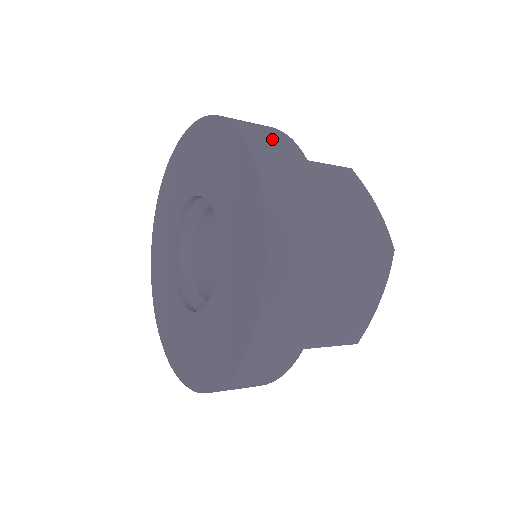
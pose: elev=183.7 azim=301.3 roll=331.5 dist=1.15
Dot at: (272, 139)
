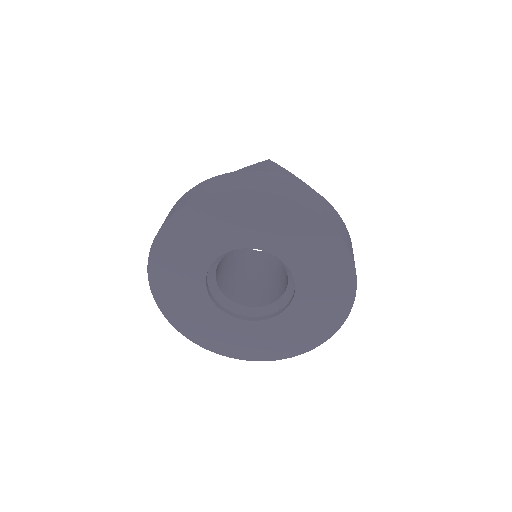
Dot at: (294, 189)
